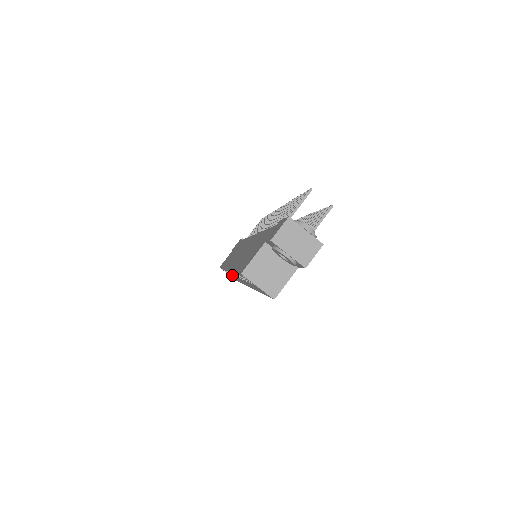
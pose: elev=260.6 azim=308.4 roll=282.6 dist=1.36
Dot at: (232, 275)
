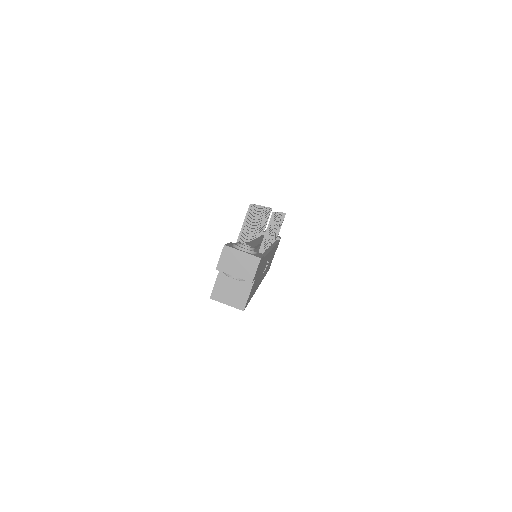
Dot at: occluded
